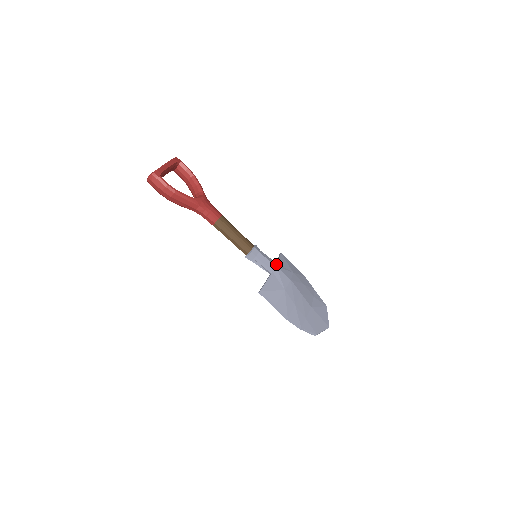
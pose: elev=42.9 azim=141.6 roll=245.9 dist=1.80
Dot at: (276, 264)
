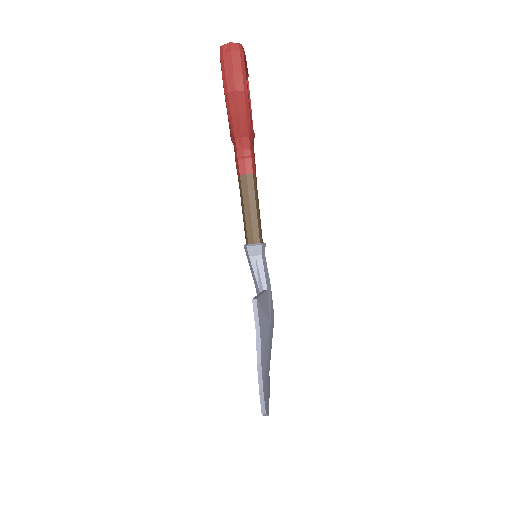
Dot at: occluded
